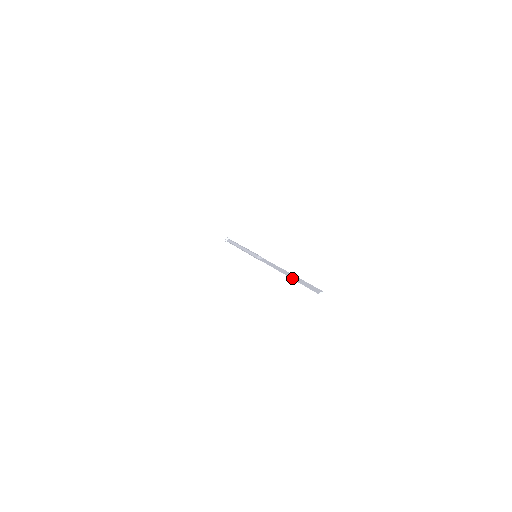
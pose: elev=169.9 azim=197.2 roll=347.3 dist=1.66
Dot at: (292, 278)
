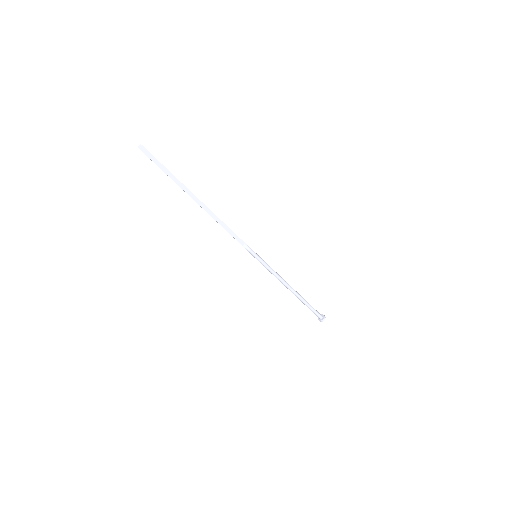
Dot at: occluded
